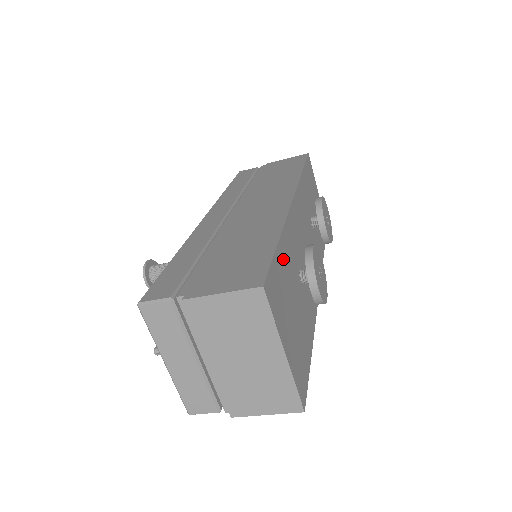
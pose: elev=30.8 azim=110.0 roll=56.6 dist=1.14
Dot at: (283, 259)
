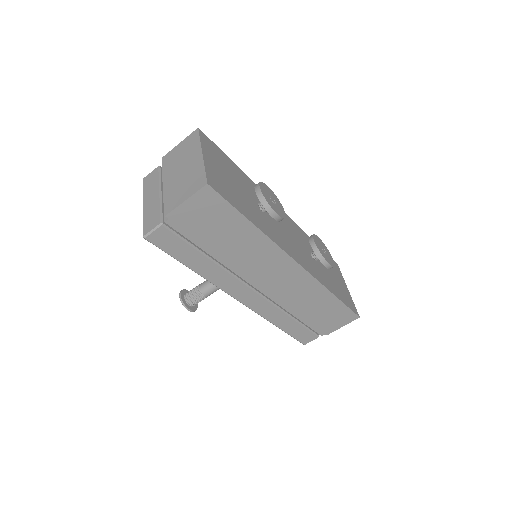
Dot at: (236, 170)
